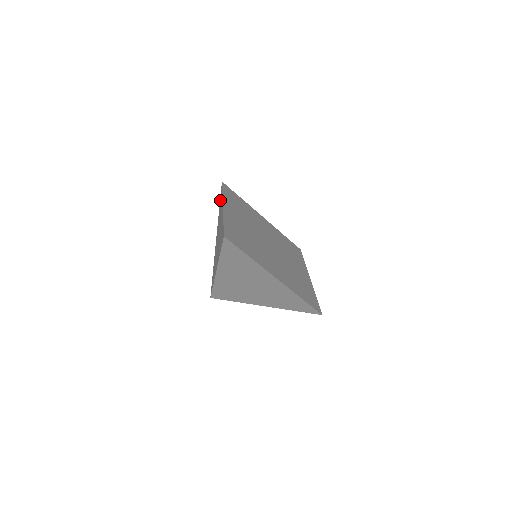
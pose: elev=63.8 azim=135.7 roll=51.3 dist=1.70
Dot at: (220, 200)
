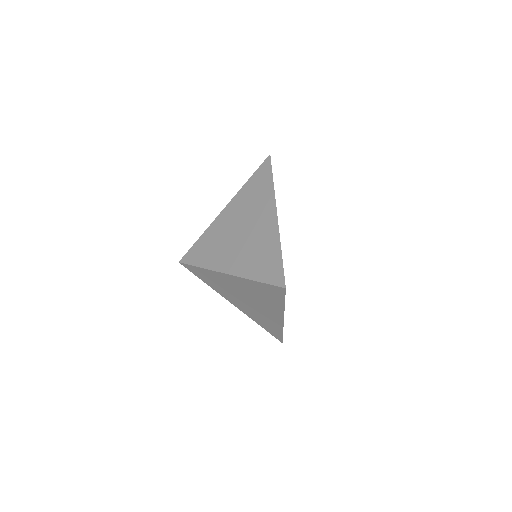
Dot at: occluded
